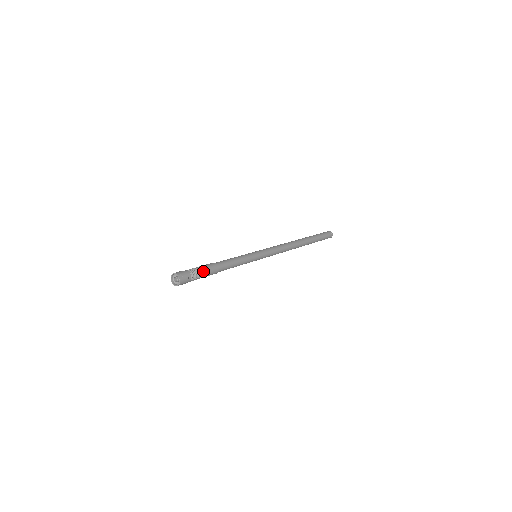
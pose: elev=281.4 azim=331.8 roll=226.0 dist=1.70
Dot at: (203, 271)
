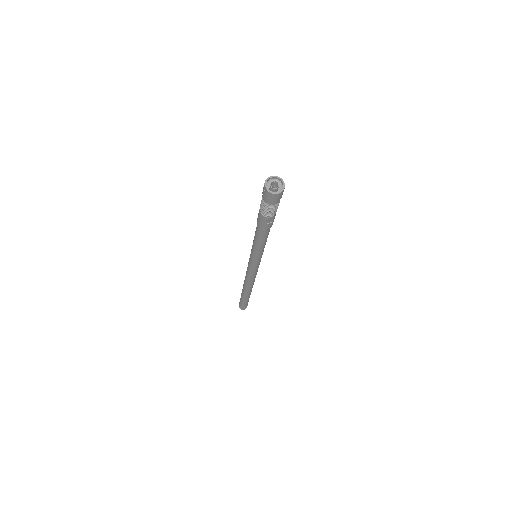
Dot at: occluded
